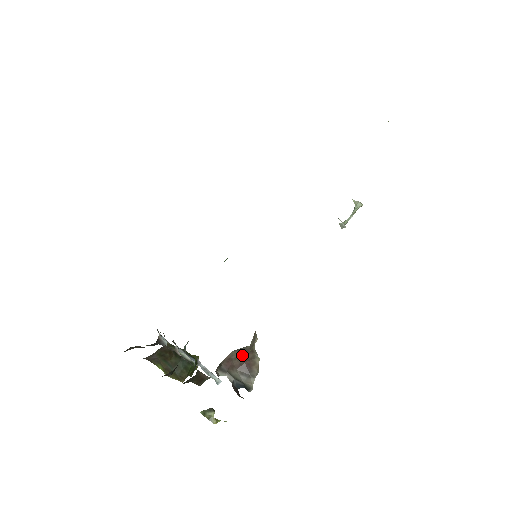
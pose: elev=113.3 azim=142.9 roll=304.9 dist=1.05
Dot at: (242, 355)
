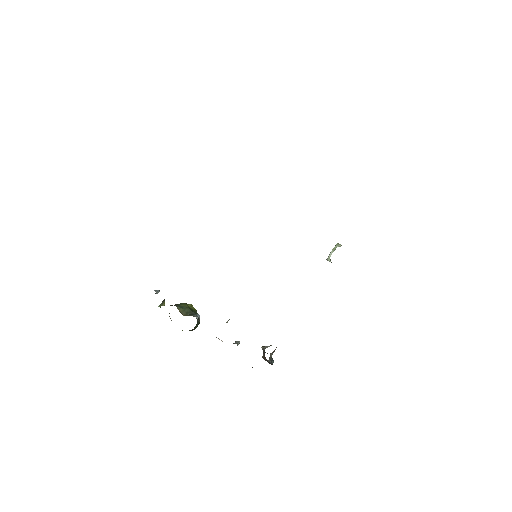
Dot at: occluded
